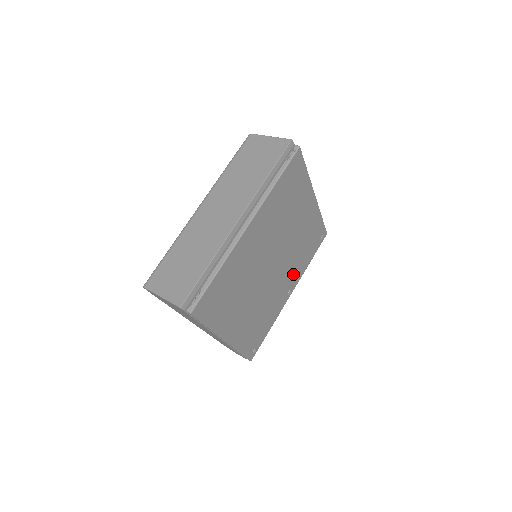
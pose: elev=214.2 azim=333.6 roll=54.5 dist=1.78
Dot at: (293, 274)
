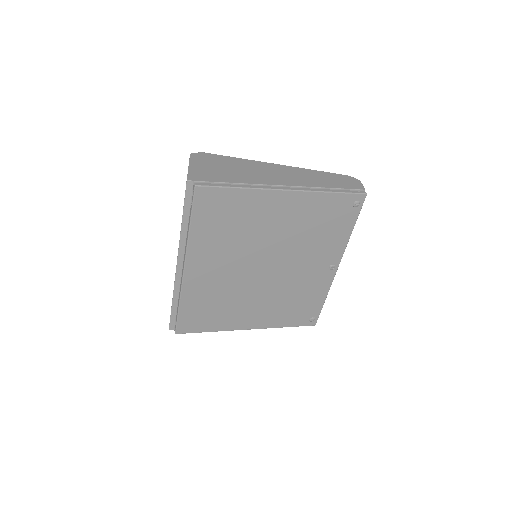
Dot at: (321, 254)
